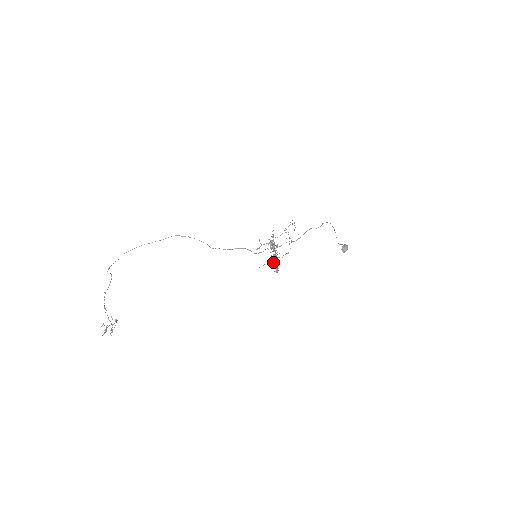
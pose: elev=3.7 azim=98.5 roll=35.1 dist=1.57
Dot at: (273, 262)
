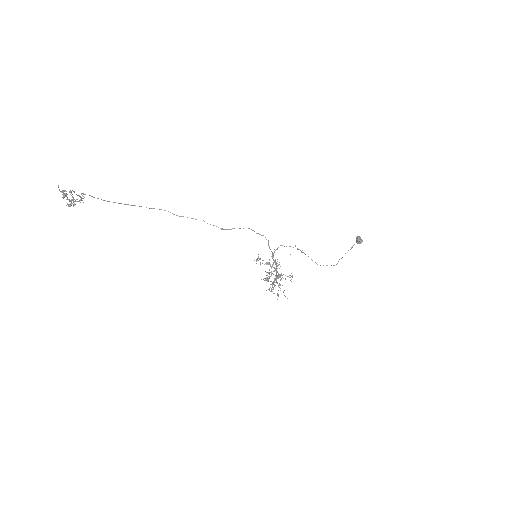
Dot at: occluded
